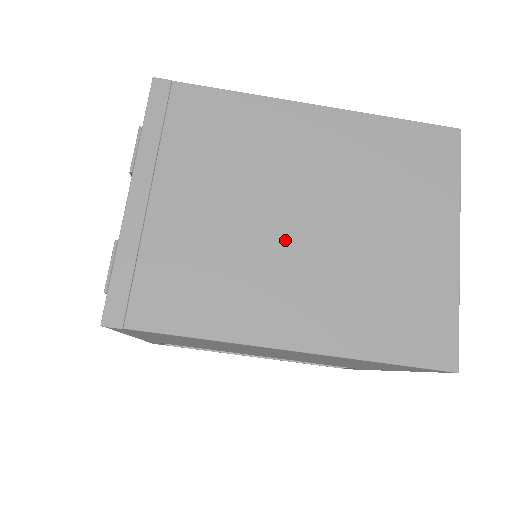
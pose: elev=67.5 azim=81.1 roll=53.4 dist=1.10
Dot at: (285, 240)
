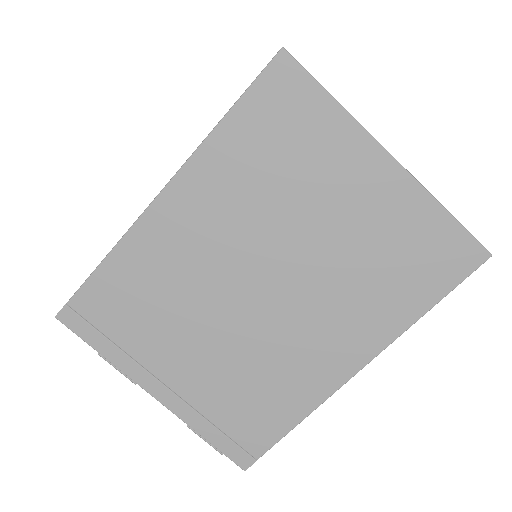
Dot at: (272, 313)
